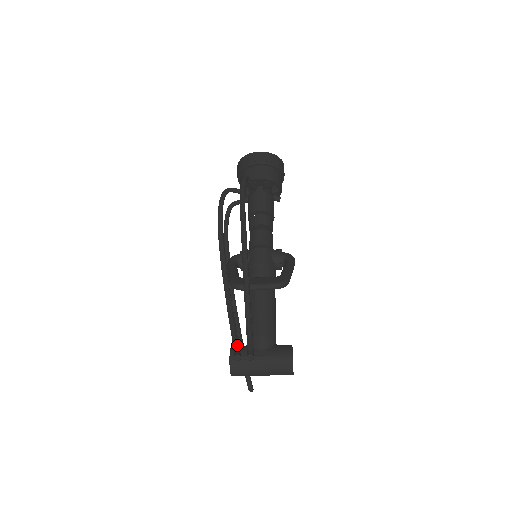
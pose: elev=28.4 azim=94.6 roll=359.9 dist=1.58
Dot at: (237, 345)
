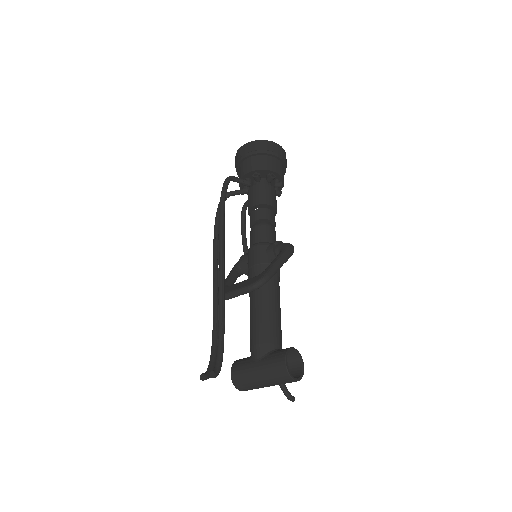
Dot at: (211, 362)
